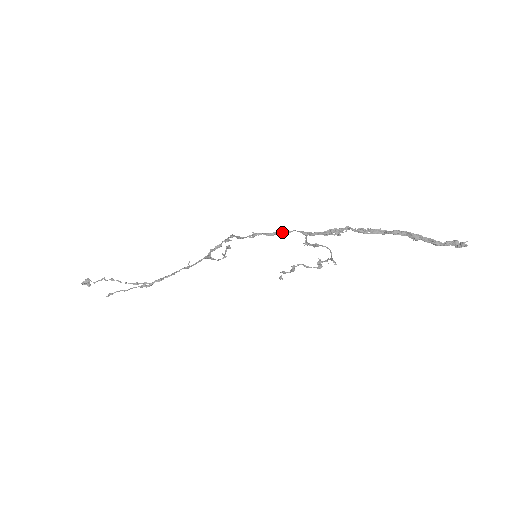
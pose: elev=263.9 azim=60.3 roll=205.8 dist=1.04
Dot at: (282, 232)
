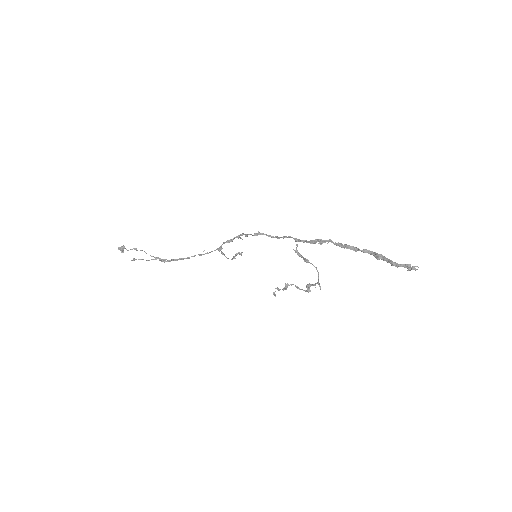
Dot at: (281, 237)
